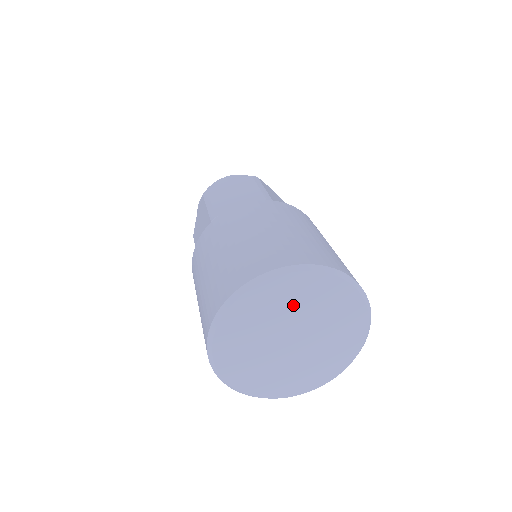
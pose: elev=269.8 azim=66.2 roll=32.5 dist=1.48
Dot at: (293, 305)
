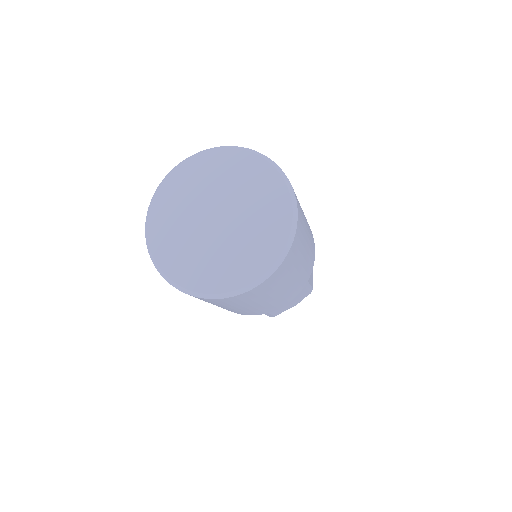
Dot at: (205, 183)
